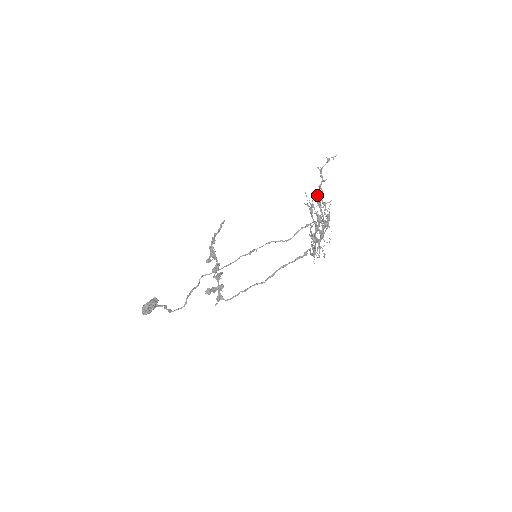
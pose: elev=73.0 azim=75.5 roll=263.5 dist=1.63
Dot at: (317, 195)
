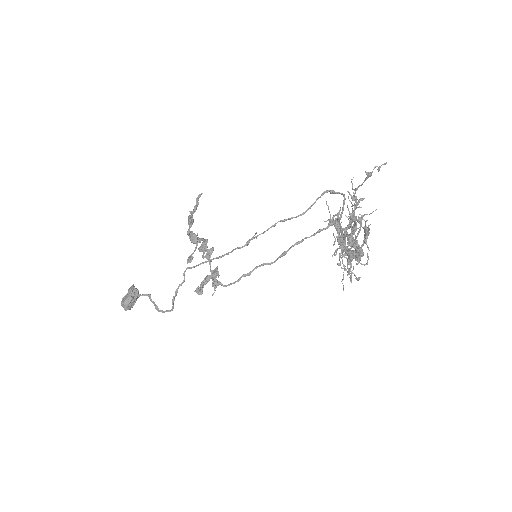
Dot at: (346, 234)
